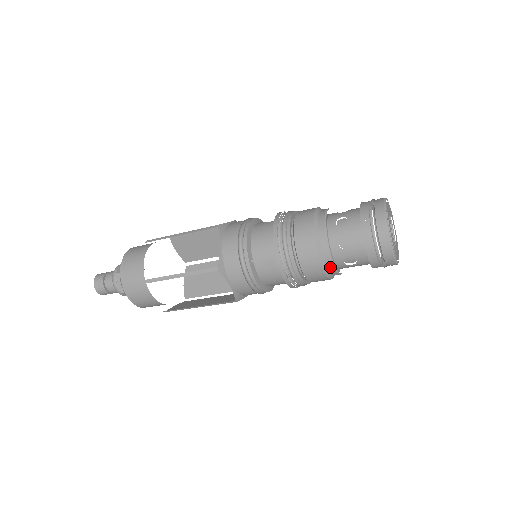
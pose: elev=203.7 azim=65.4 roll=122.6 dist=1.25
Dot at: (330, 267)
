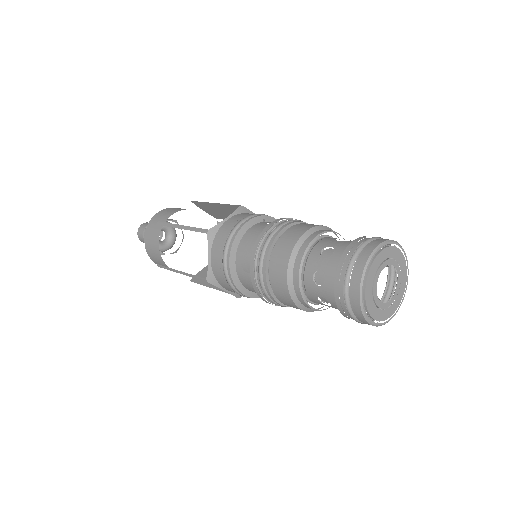
Dot at: occluded
